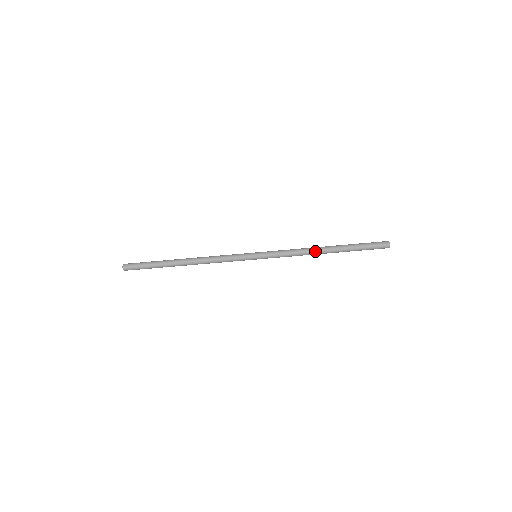
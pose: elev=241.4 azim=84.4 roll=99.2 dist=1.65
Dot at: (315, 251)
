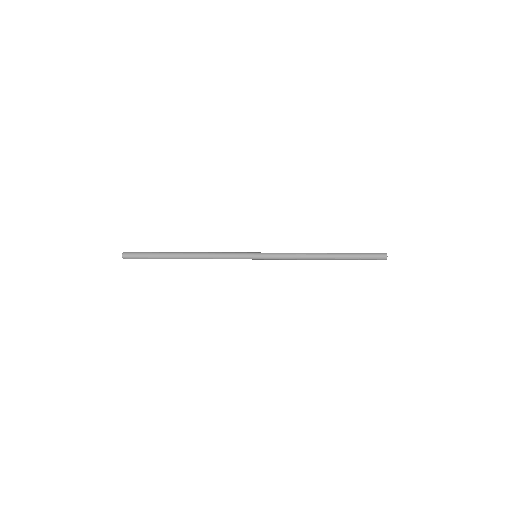
Dot at: (314, 253)
